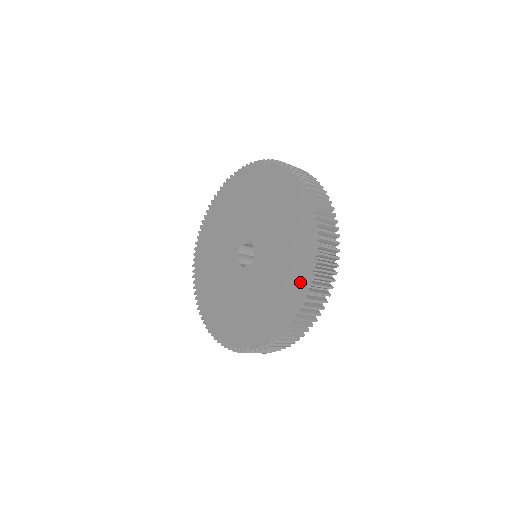
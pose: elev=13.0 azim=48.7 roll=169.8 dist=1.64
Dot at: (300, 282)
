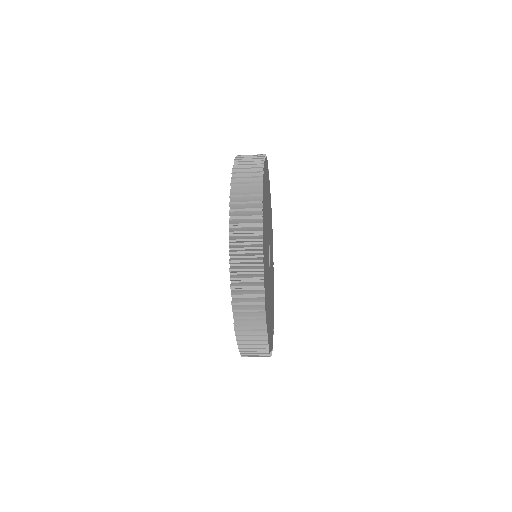
Dot at: occluded
